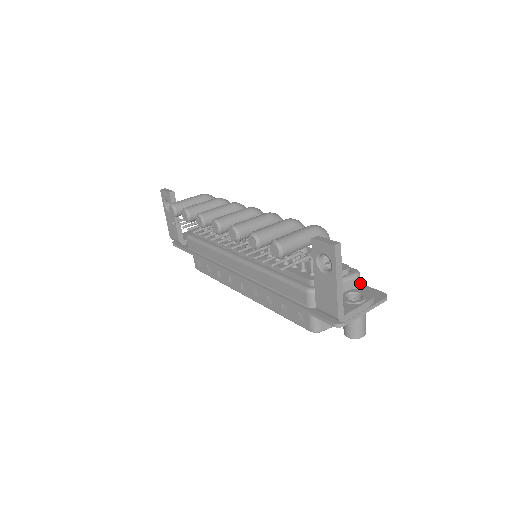
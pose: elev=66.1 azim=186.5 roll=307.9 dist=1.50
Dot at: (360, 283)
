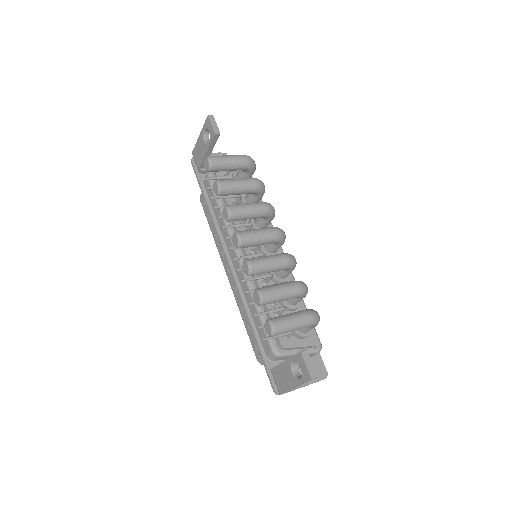
Dot at: occluded
